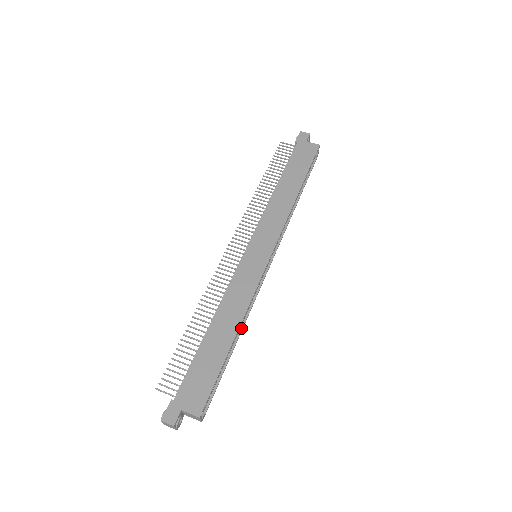
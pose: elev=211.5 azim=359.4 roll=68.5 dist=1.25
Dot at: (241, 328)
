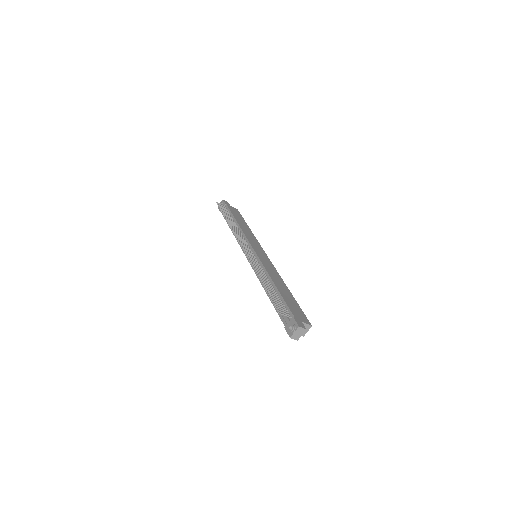
Dot at: occluded
